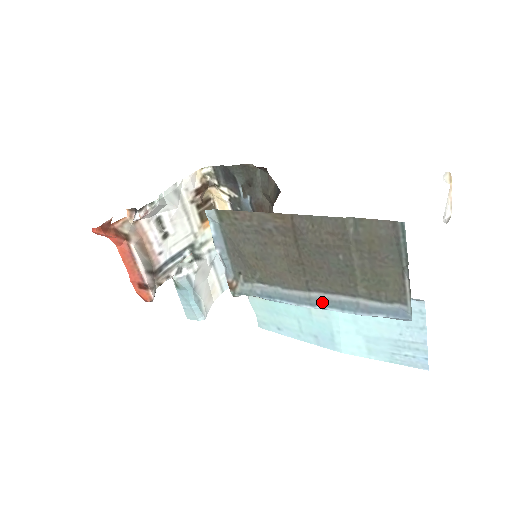
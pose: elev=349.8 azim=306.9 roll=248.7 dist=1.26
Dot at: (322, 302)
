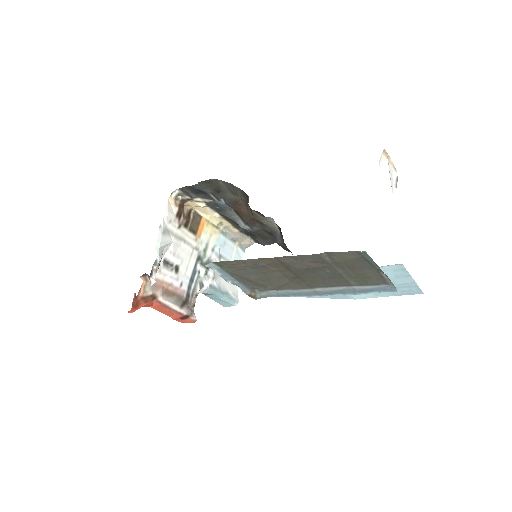
Dot at: (327, 293)
